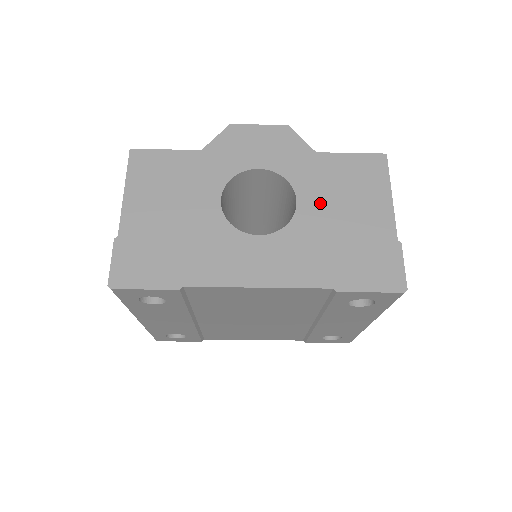
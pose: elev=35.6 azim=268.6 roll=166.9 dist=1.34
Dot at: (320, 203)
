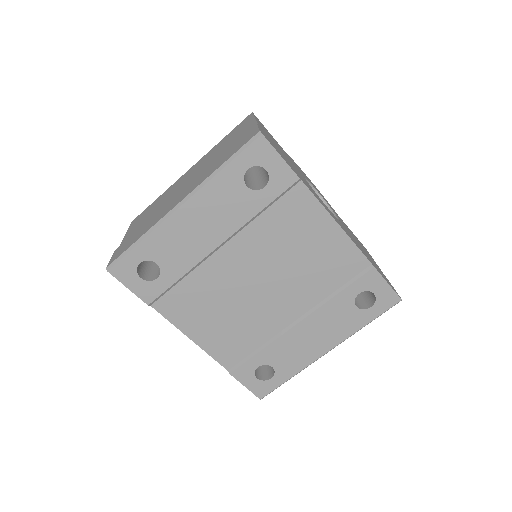
Dot at: (349, 231)
